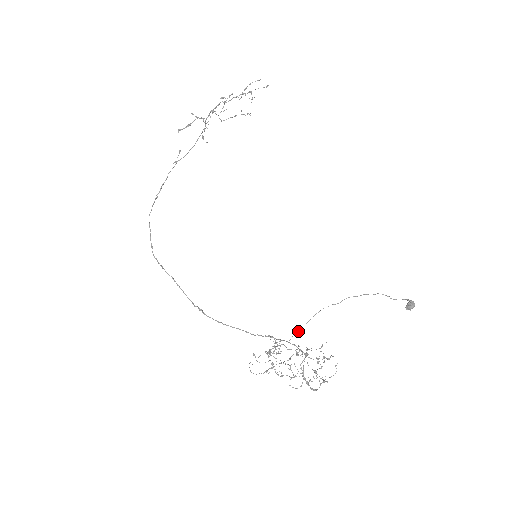
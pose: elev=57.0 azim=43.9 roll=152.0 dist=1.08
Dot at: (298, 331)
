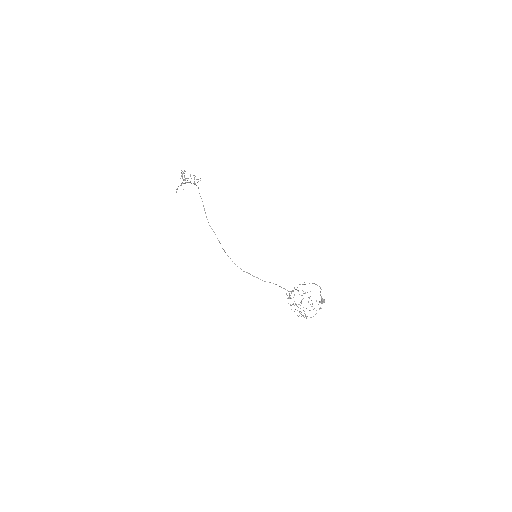
Dot at: (289, 298)
